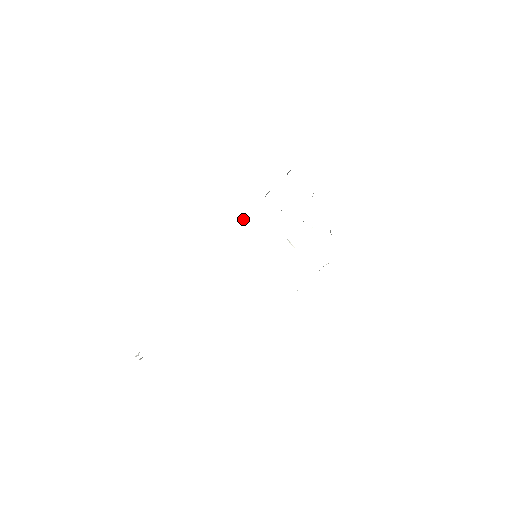
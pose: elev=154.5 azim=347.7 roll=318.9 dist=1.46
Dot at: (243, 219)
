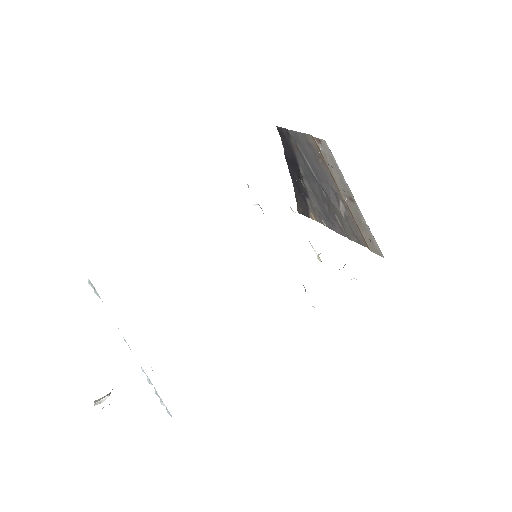
Dot at: (255, 204)
